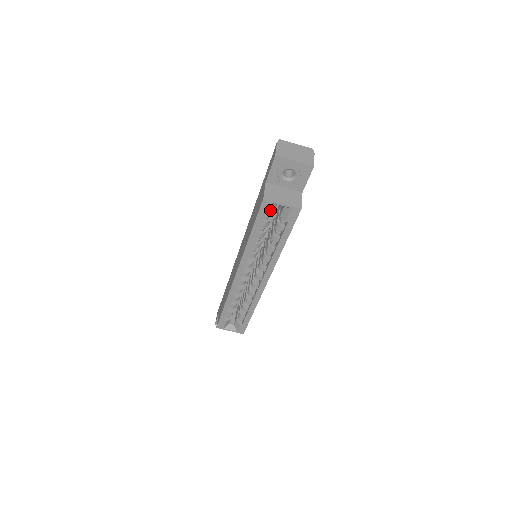
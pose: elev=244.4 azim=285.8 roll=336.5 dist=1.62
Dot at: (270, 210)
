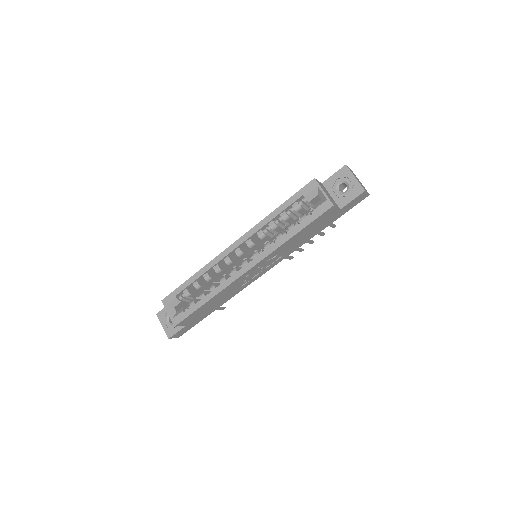
Dot at: (311, 193)
